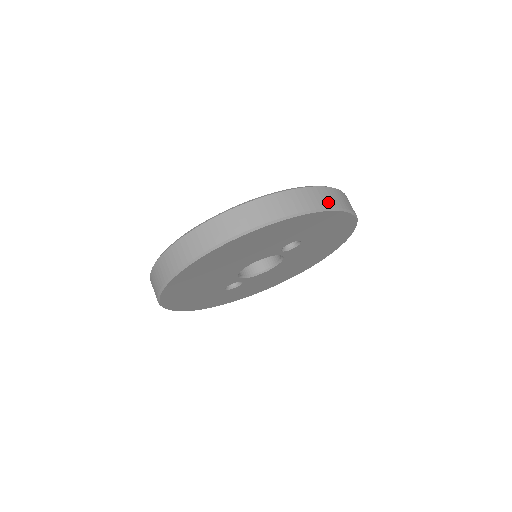
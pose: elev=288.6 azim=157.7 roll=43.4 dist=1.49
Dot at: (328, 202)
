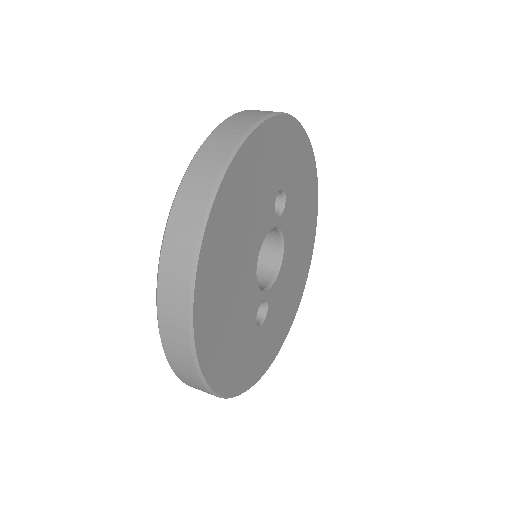
Dot at: occluded
